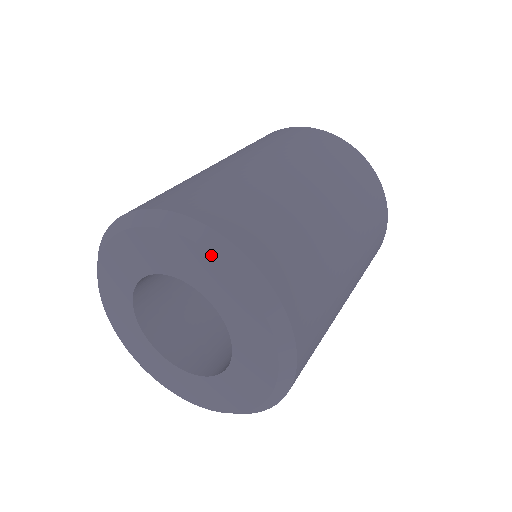
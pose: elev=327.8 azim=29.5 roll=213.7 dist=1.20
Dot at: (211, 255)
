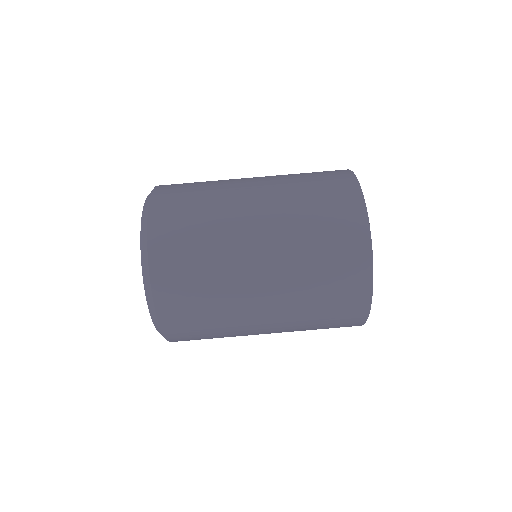
Dot at: (145, 288)
